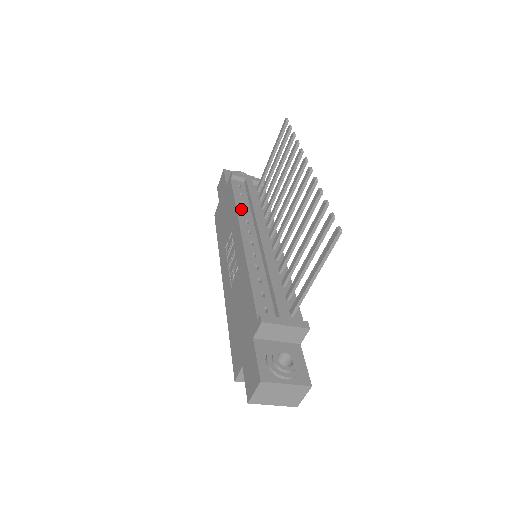
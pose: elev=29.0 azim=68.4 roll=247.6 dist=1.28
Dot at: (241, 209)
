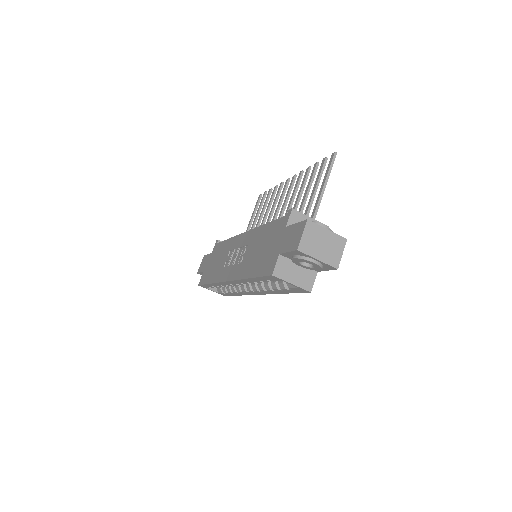
Dot at: occluded
